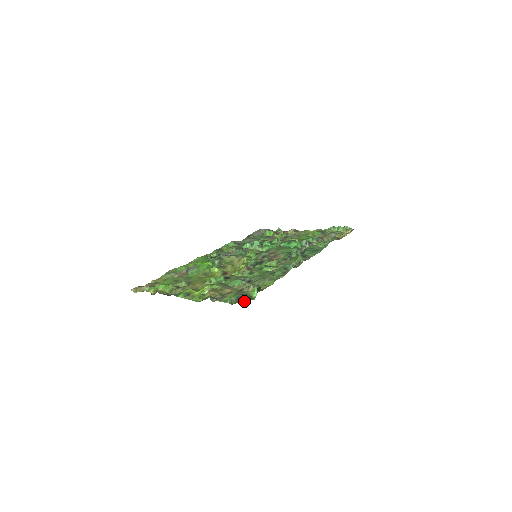
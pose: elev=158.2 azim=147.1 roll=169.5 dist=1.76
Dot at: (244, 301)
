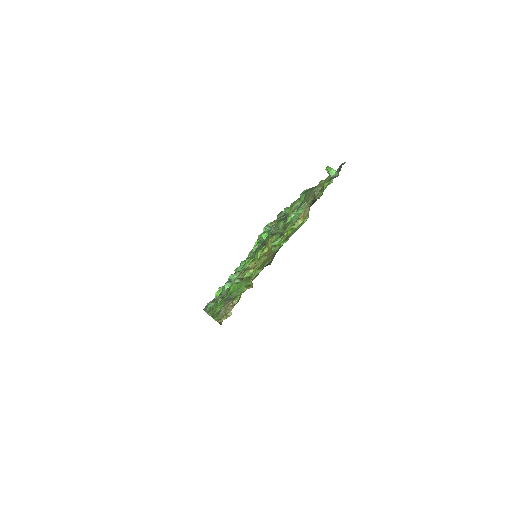
Dot at: (341, 166)
